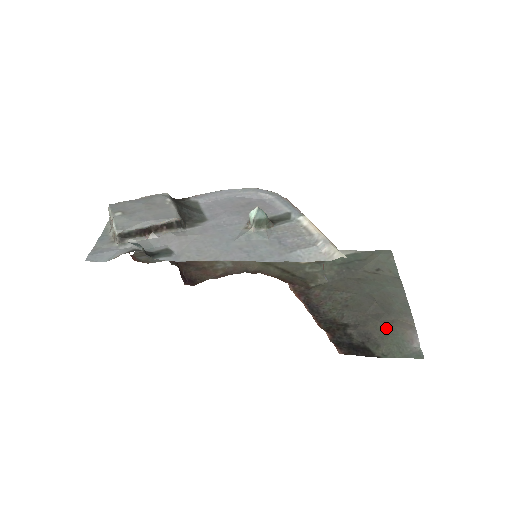
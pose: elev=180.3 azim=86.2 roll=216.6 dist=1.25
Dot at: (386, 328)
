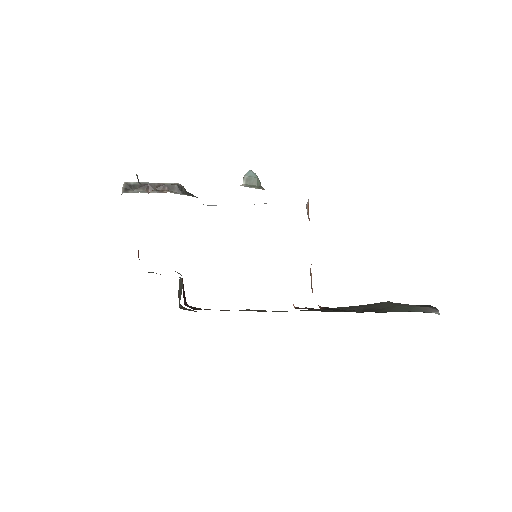
Dot at: (395, 304)
